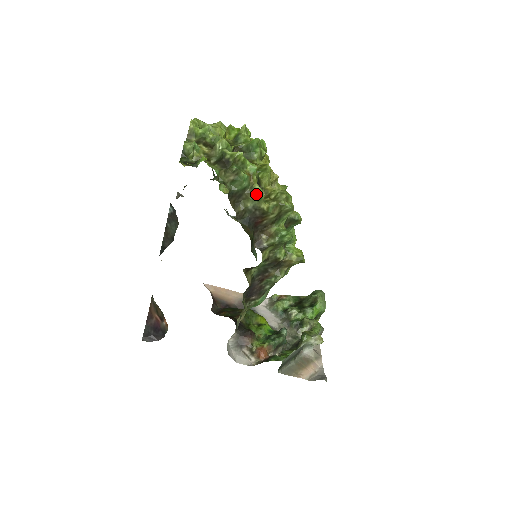
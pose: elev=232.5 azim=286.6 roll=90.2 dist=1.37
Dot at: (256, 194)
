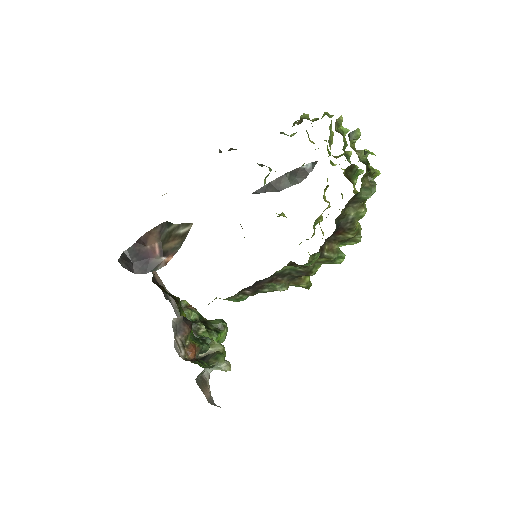
Dot at: (364, 211)
